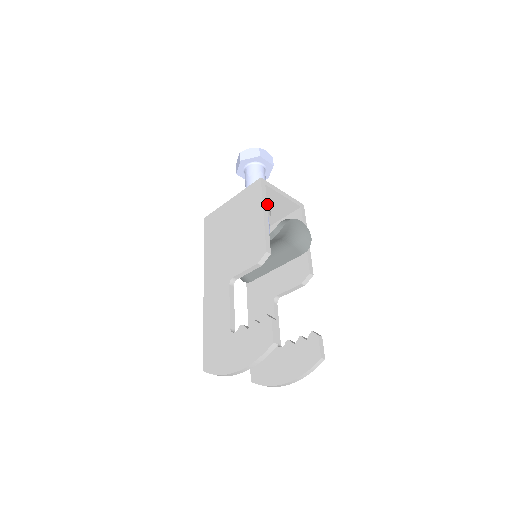
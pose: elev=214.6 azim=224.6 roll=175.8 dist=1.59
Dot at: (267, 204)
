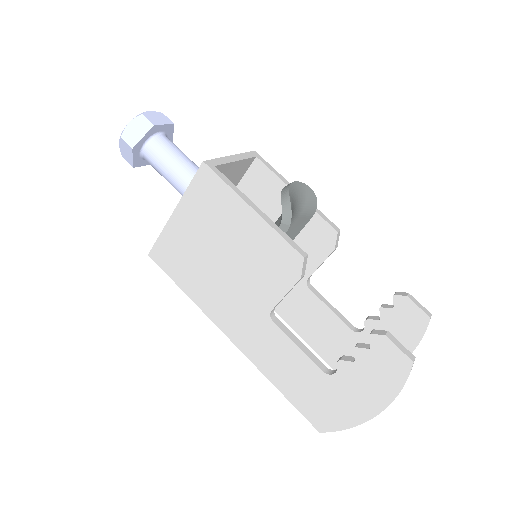
Dot at: occluded
